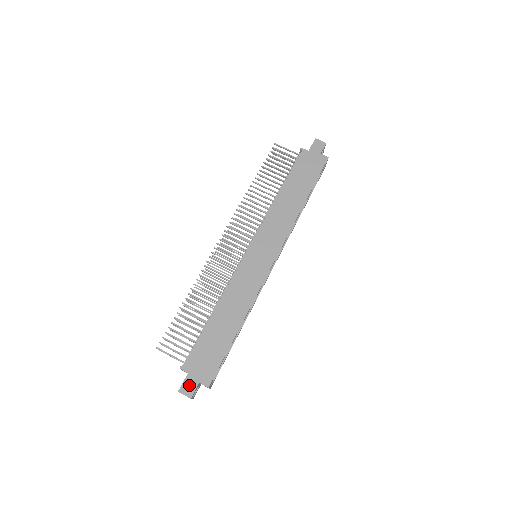
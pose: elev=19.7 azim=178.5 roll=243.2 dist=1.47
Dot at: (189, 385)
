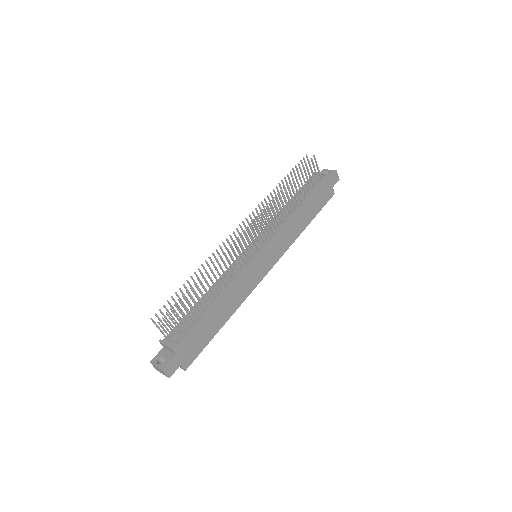
Dot at: (173, 366)
